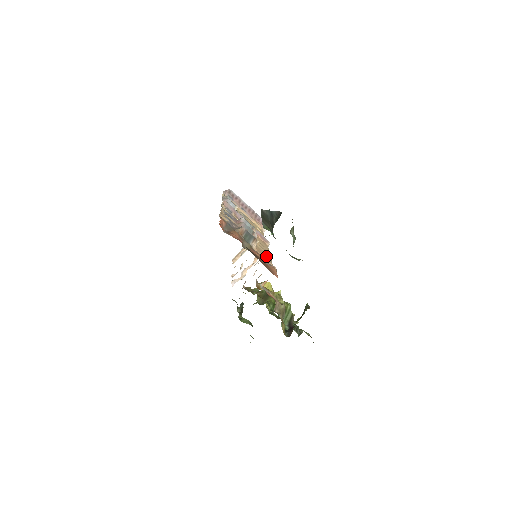
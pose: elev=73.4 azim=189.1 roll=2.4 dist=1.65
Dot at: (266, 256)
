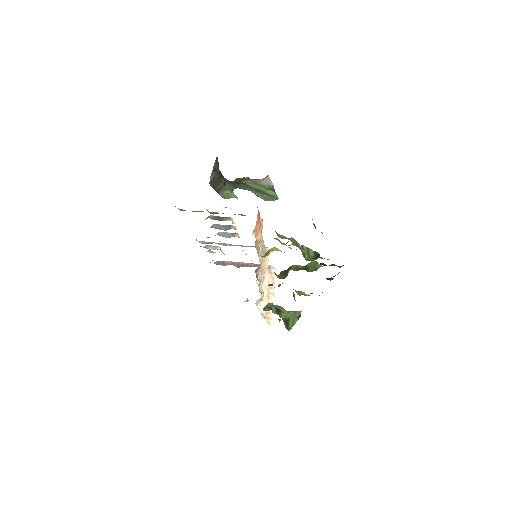
Dot at: occluded
